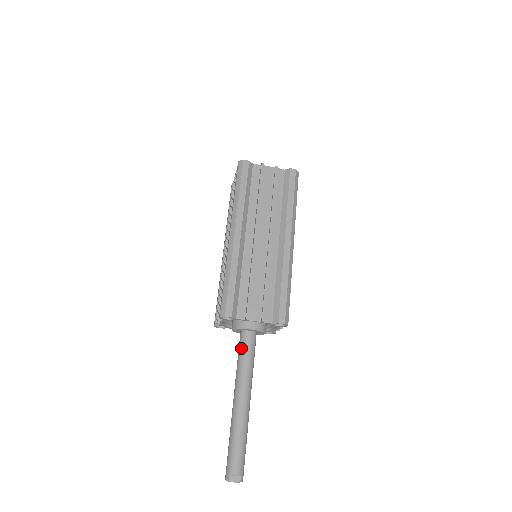
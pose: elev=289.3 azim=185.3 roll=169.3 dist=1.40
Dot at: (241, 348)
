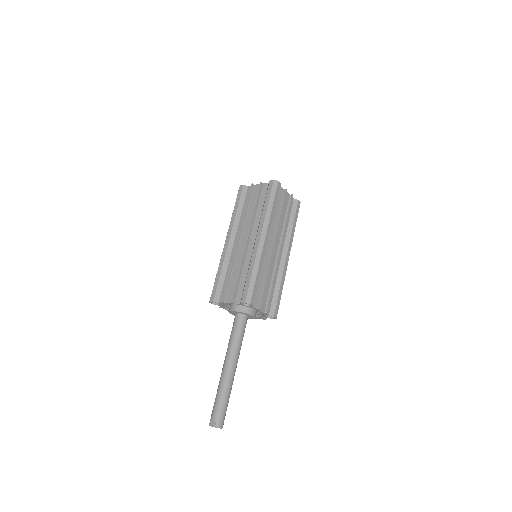
Dot at: (232, 327)
